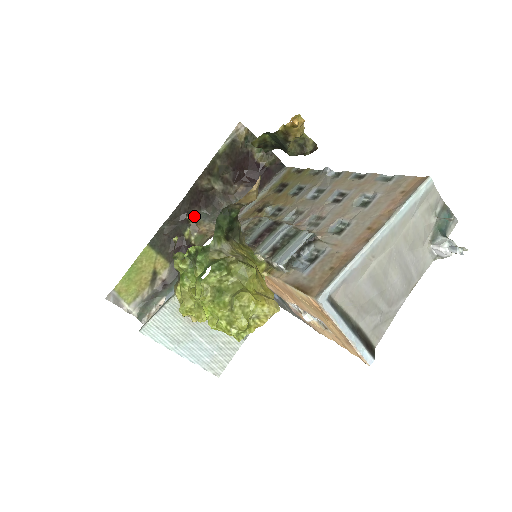
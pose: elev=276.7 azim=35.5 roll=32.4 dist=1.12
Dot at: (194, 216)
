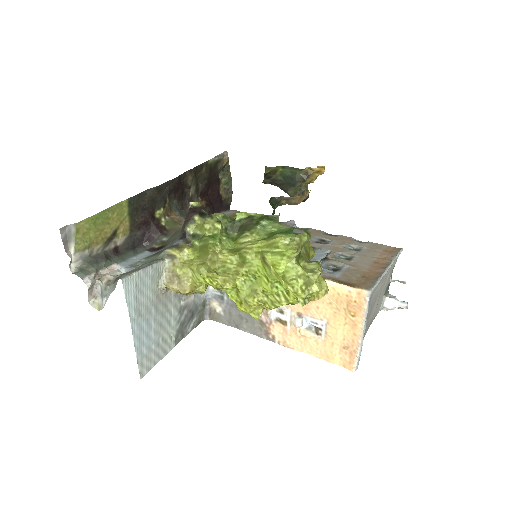
Dot at: (169, 201)
